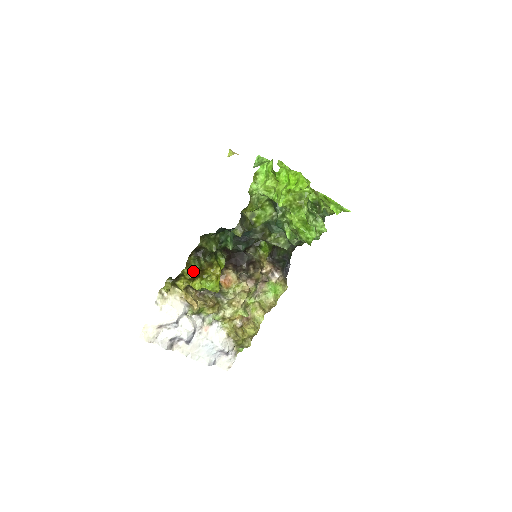
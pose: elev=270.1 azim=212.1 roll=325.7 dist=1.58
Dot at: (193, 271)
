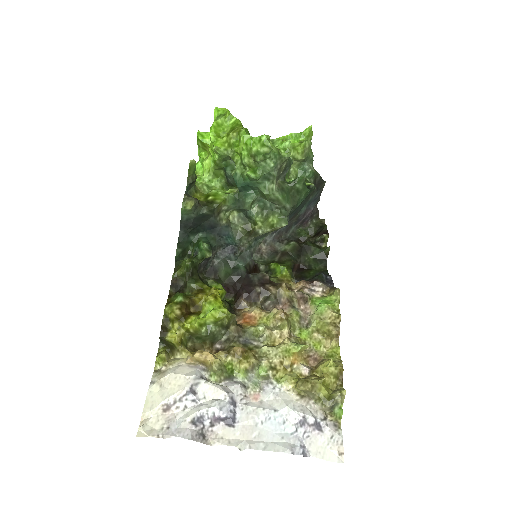
Dot at: (177, 304)
